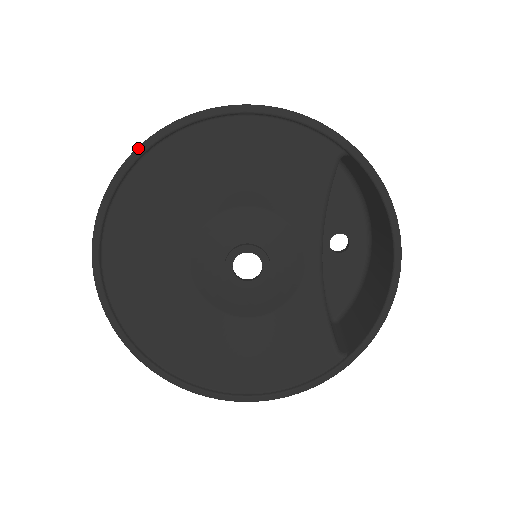
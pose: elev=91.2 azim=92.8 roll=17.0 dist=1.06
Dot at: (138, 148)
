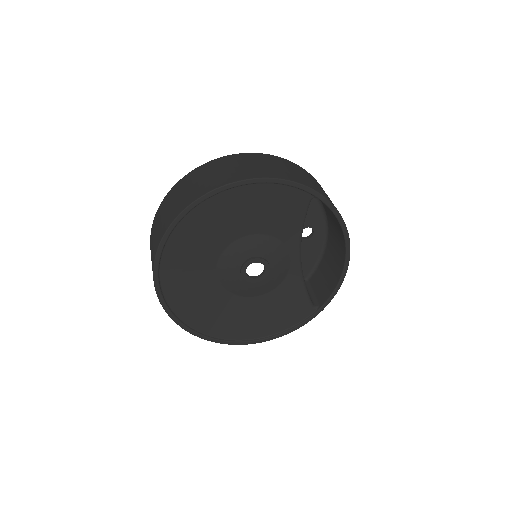
Dot at: (180, 214)
